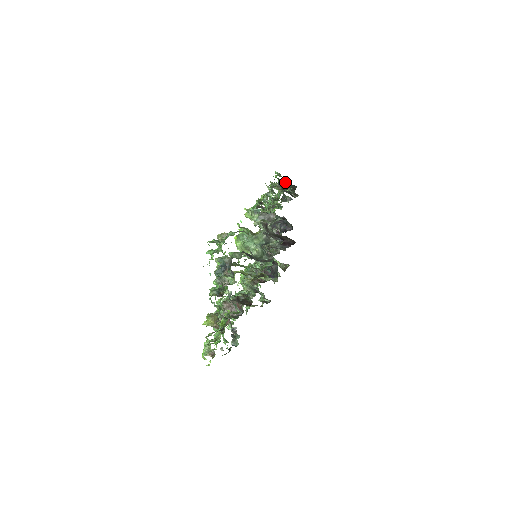
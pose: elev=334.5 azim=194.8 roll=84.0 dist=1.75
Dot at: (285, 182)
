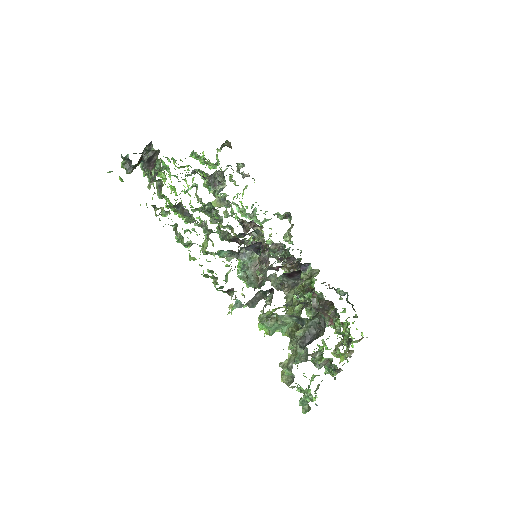
Dot at: (127, 159)
